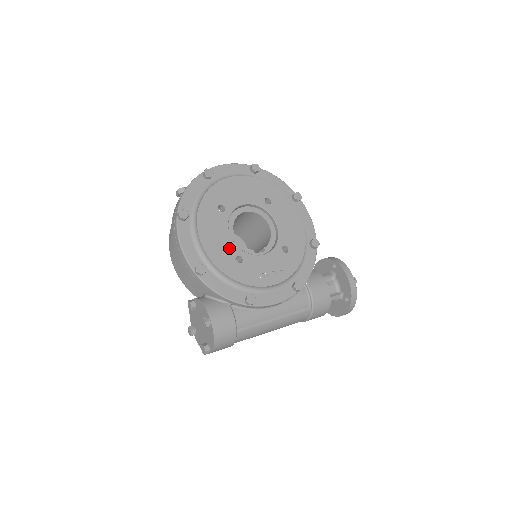
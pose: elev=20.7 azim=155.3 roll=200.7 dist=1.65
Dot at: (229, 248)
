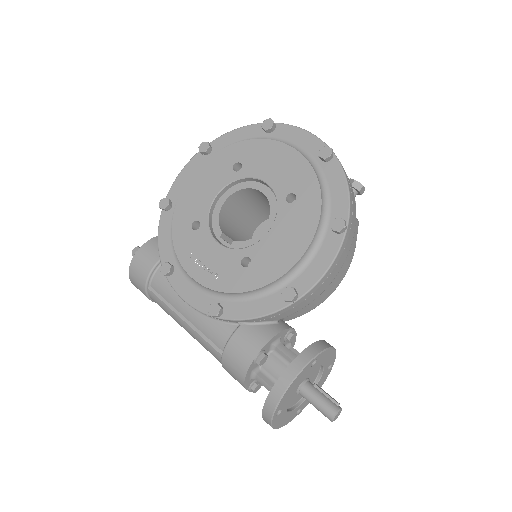
Dot at: (201, 207)
